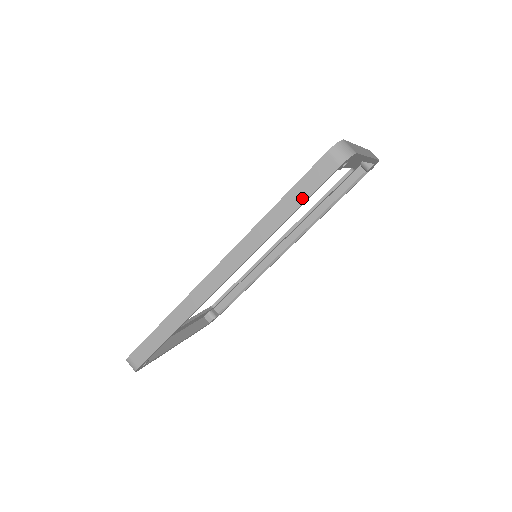
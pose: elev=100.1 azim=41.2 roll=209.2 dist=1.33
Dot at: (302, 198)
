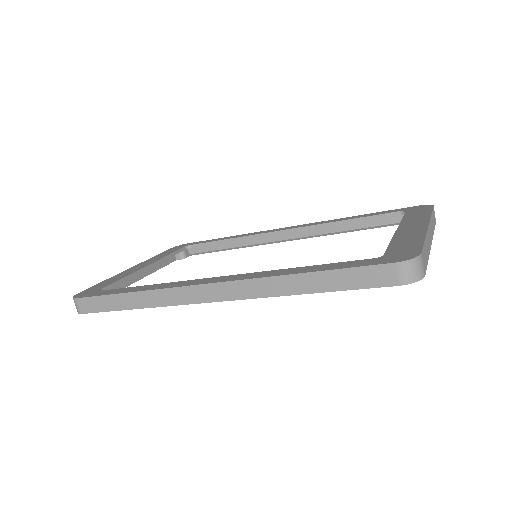
Dot at: (339, 286)
